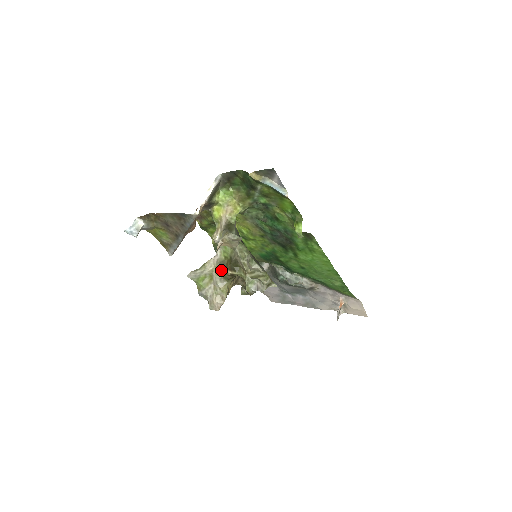
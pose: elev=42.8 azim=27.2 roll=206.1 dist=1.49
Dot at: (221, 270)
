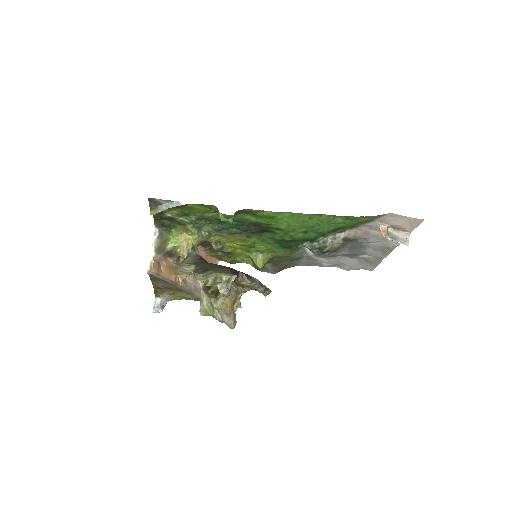
Dot at: (207, 294)
